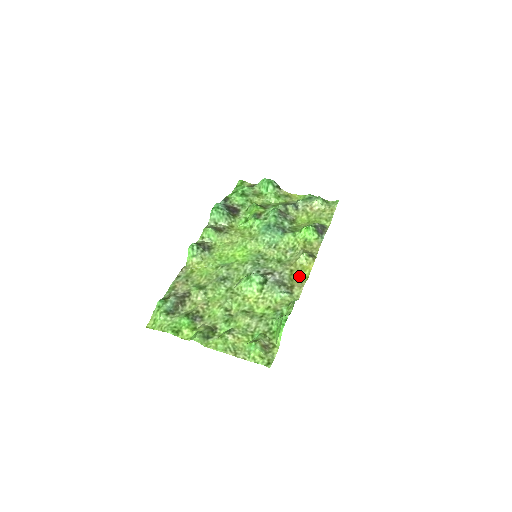
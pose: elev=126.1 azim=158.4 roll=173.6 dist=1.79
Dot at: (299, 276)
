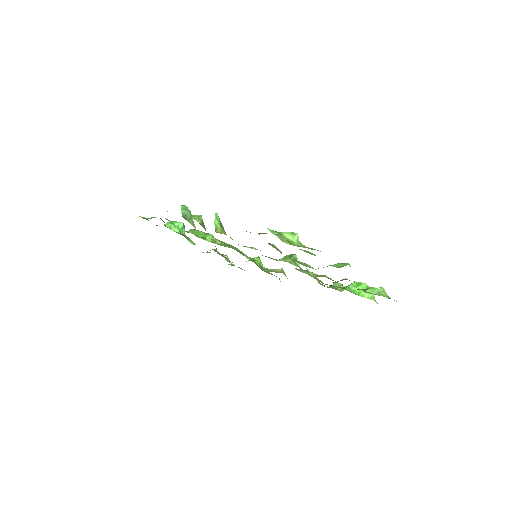
Dot at: occluded
